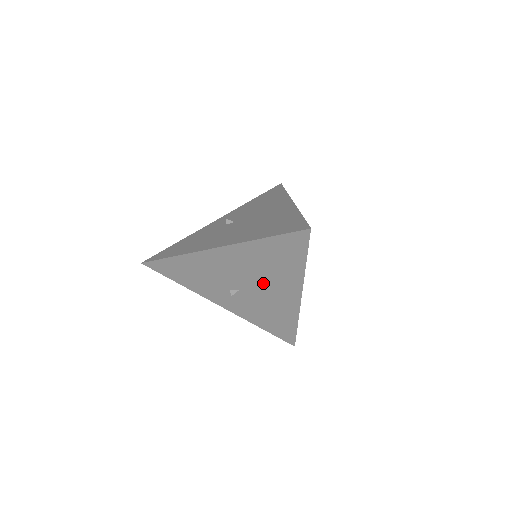
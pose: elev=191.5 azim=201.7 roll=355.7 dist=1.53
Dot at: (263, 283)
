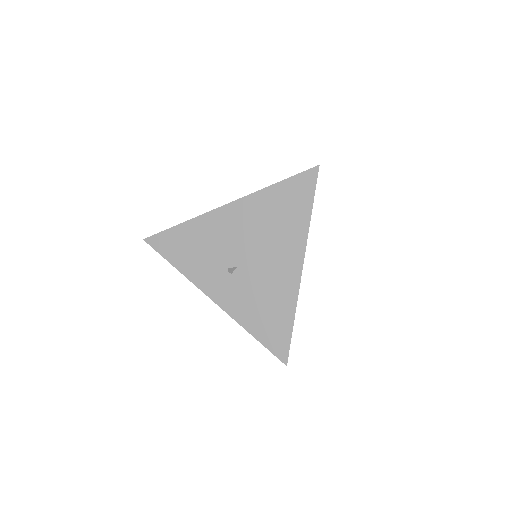
Dot at: (265, 250)
